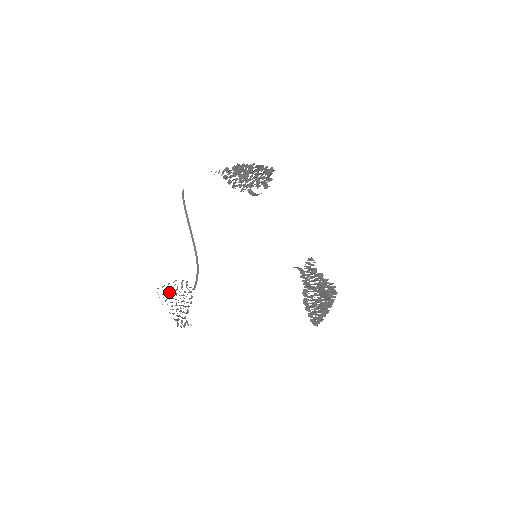
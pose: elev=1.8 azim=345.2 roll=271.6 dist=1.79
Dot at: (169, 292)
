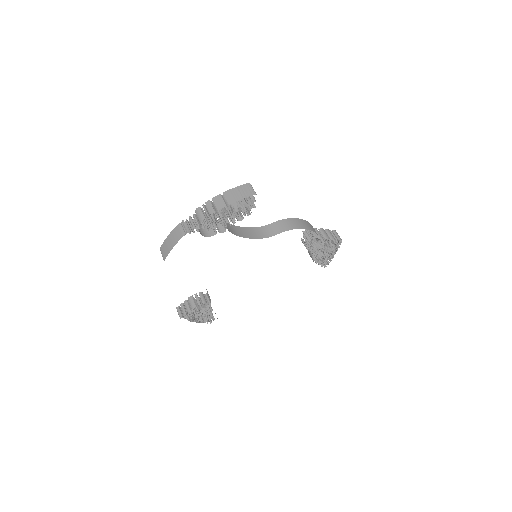
Dot at: occluded
